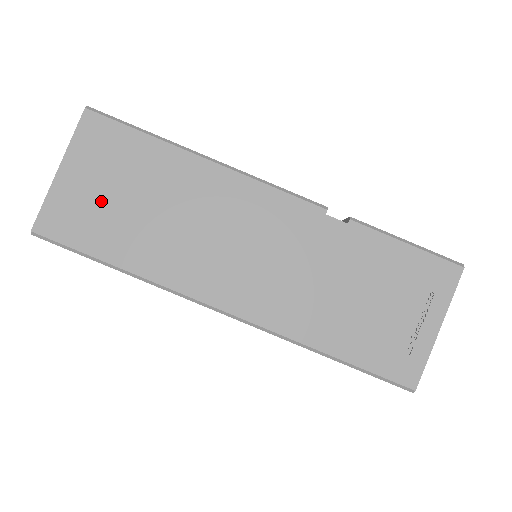
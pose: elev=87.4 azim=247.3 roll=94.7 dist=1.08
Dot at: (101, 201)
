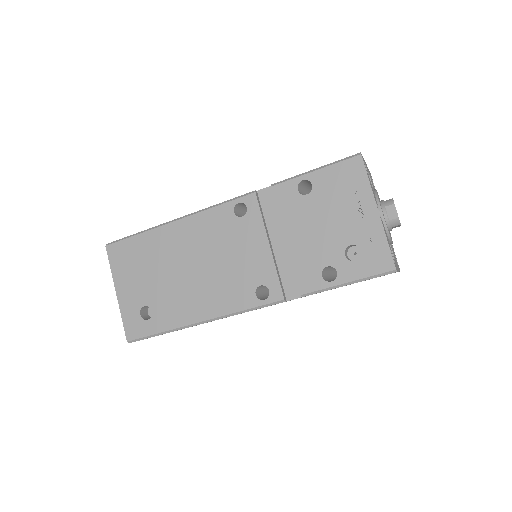
Dot at: occluded
